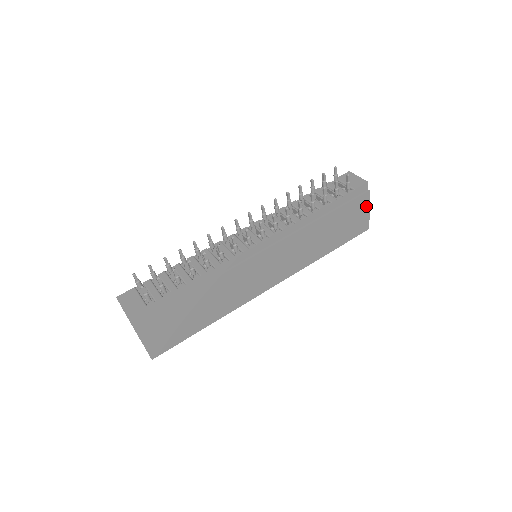
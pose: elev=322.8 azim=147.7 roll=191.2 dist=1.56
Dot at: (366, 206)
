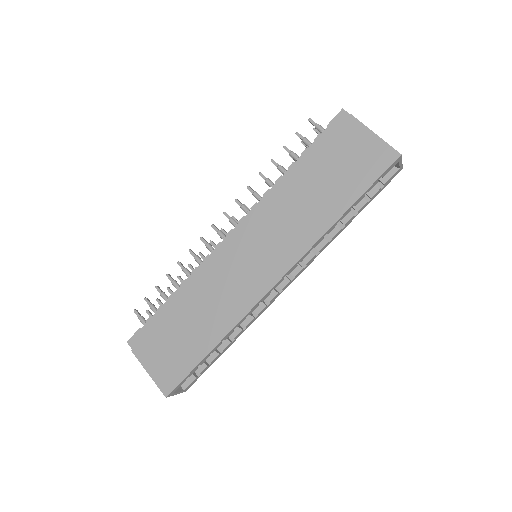
Dot at: (363, 132)
